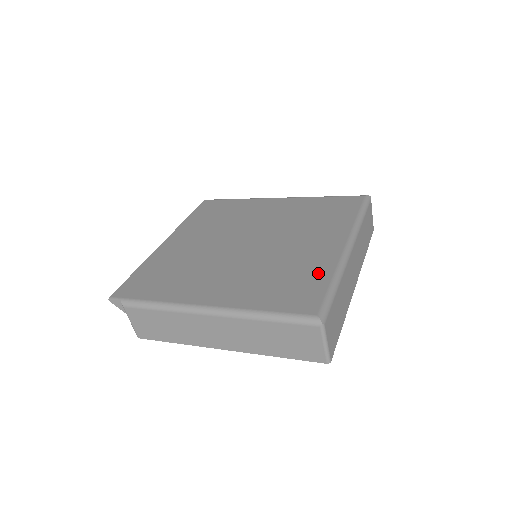
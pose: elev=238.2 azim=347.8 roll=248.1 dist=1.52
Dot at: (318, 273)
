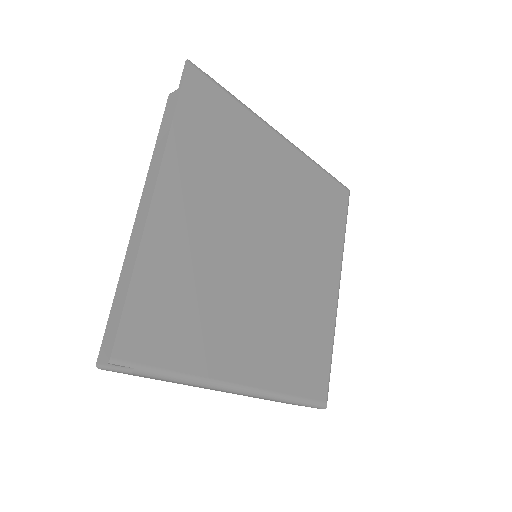
Dot at: (325, 336)
